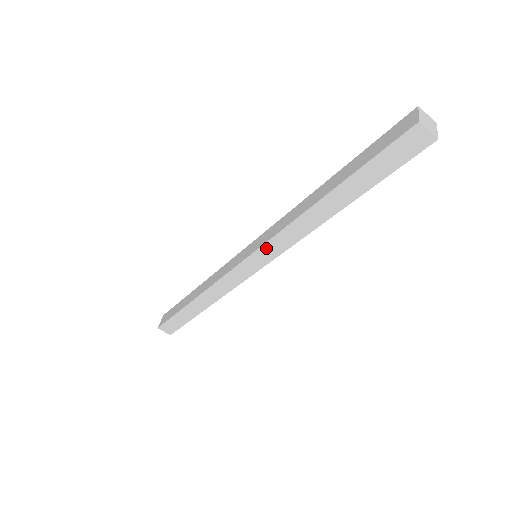
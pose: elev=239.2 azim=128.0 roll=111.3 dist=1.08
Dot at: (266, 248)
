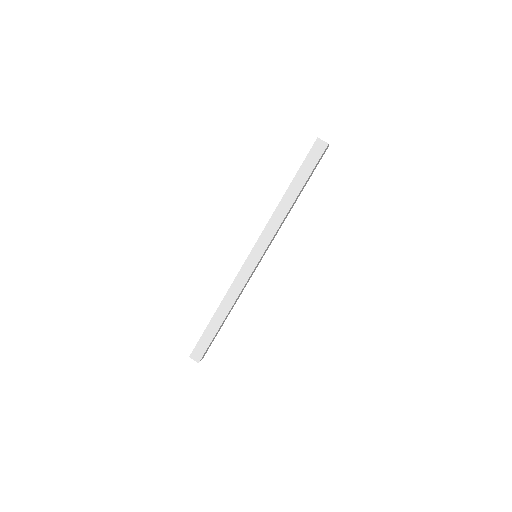
Dot at: (261, 240)
